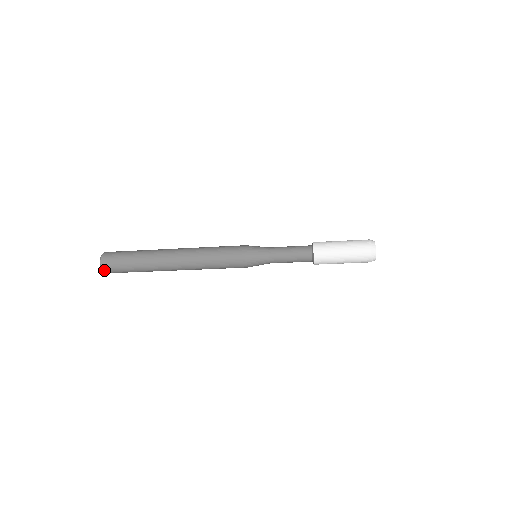
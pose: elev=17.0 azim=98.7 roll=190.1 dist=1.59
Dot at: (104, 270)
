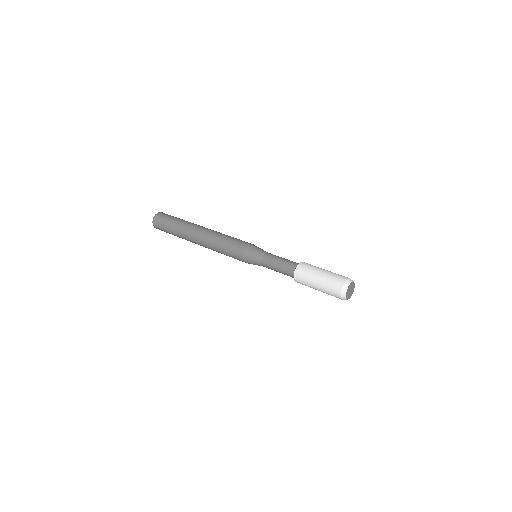
Dot at: occluded
